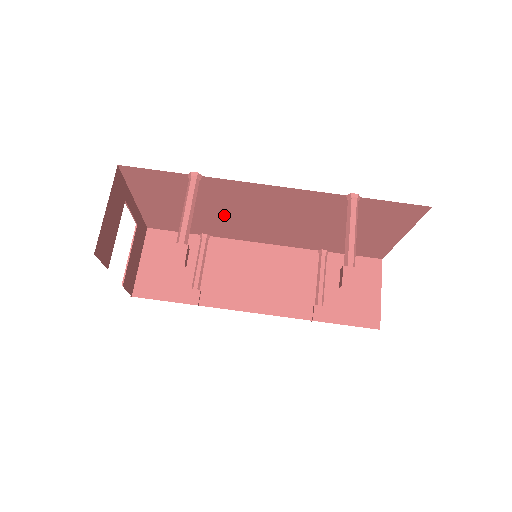
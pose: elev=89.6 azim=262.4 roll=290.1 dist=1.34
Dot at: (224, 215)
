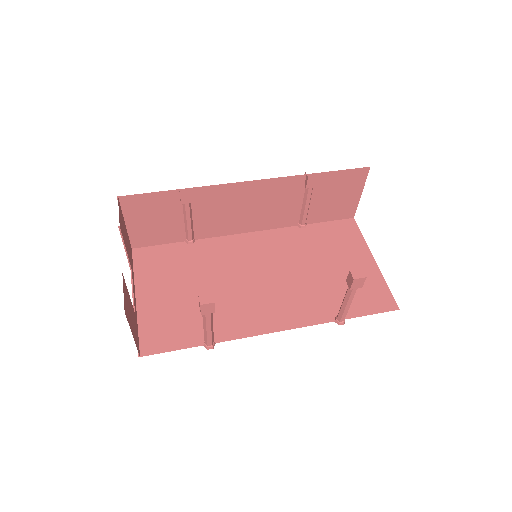
Dot at: (221, 290)
